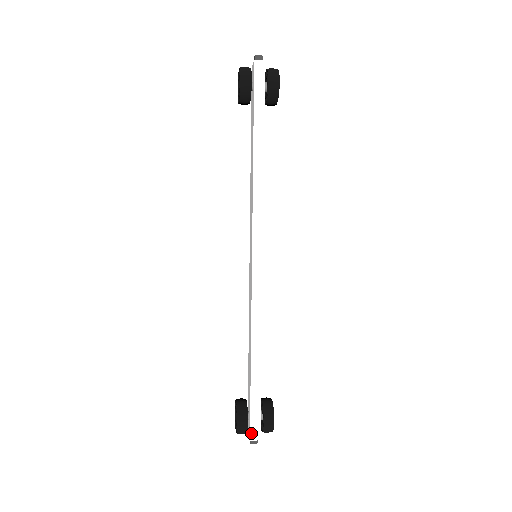
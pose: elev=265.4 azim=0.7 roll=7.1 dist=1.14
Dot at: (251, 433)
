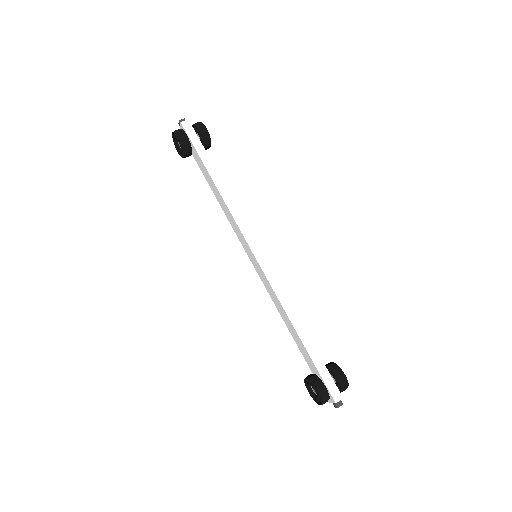
Dot at: (333, 396)
